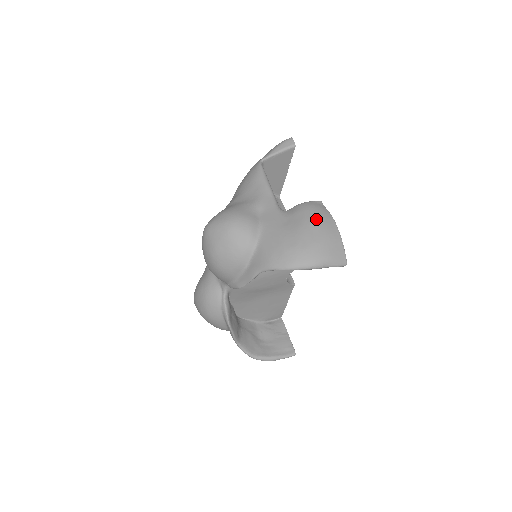
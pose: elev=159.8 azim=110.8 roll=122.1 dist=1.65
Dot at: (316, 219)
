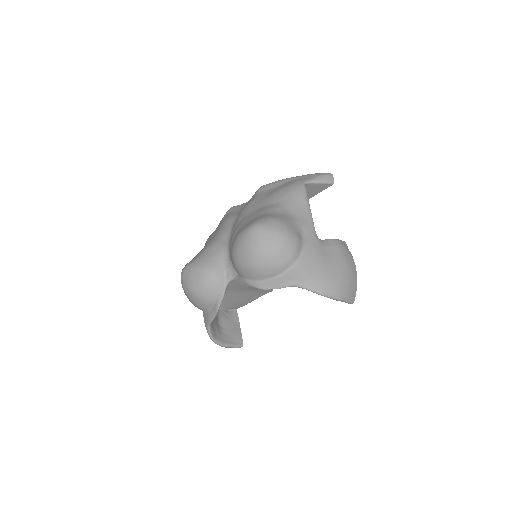
Dot at: (346, 259)
